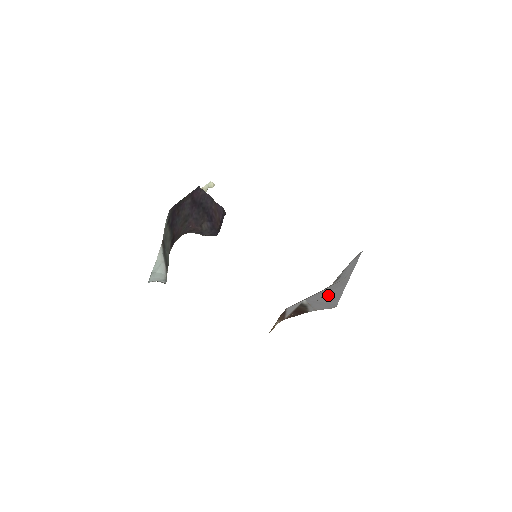
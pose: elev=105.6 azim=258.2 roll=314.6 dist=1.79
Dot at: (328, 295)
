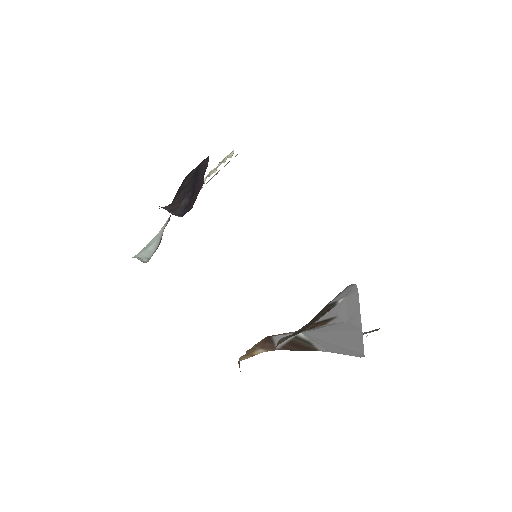
Dot at: (338, 337)
